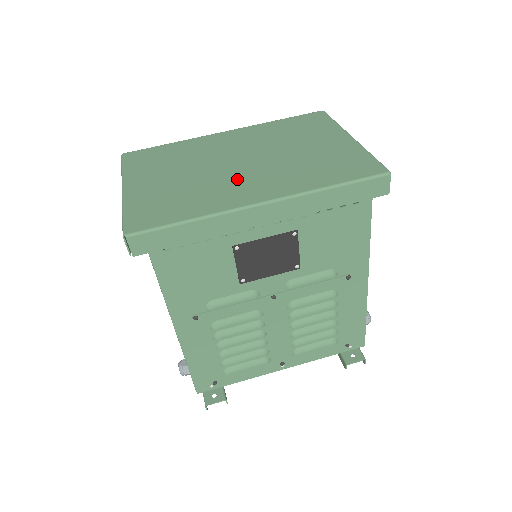
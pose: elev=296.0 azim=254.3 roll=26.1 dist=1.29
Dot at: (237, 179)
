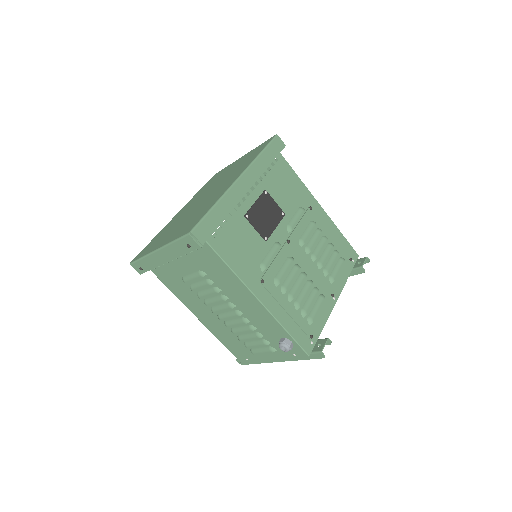
Dot at: (213, 194)
